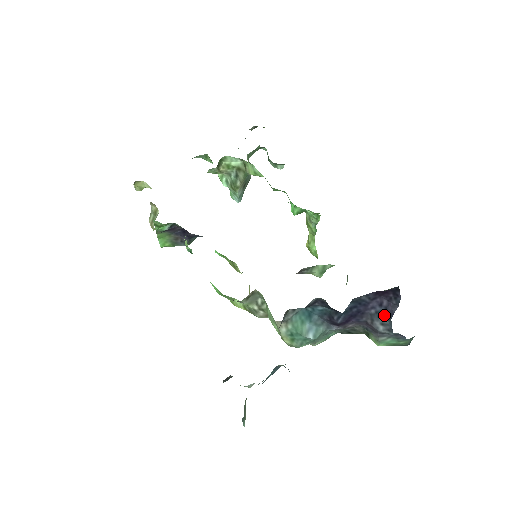
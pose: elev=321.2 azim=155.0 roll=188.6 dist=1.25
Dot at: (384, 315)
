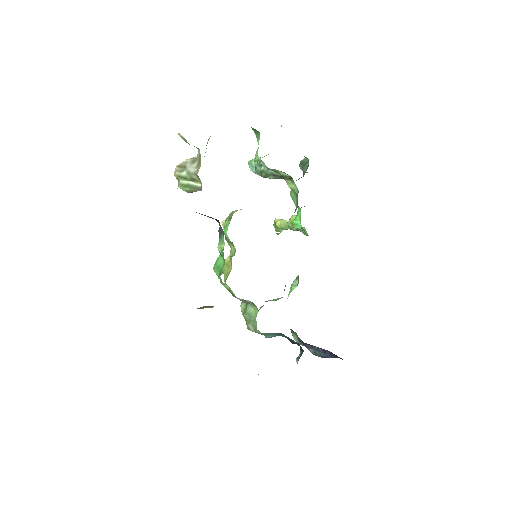
Dot at: (320, 353)
